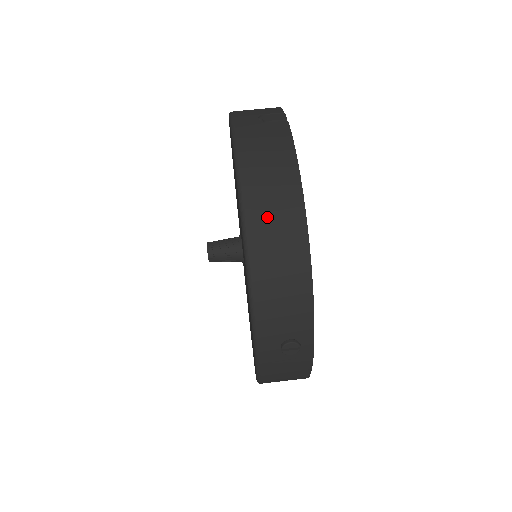
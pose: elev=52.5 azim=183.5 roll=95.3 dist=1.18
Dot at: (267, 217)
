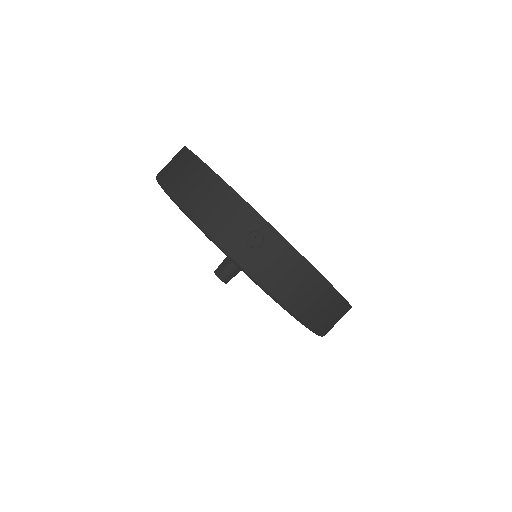
Dot at: (179, 179)
